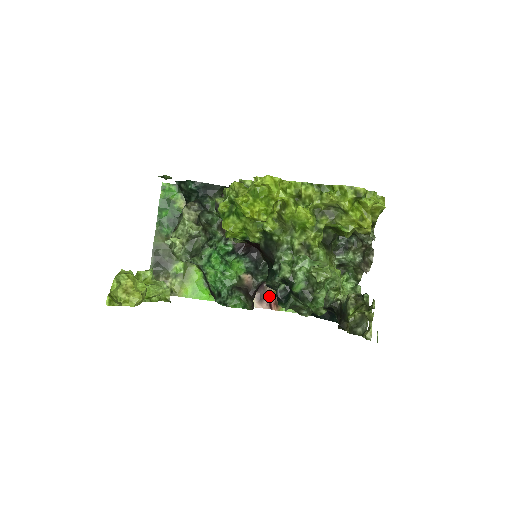
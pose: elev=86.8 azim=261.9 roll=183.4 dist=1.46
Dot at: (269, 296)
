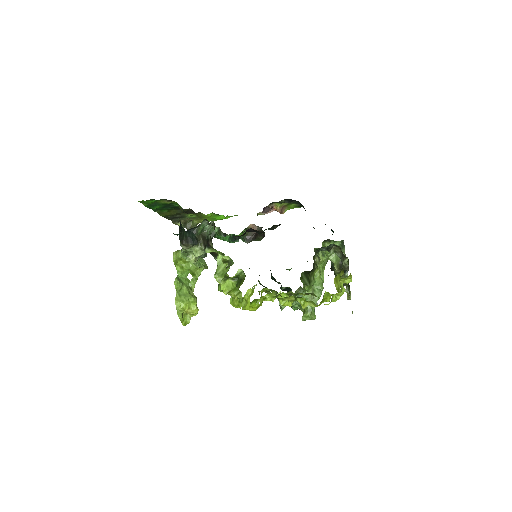
Dot at: (273, 209)
